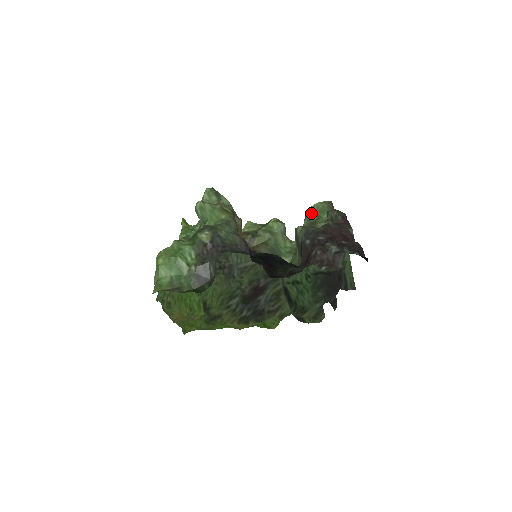
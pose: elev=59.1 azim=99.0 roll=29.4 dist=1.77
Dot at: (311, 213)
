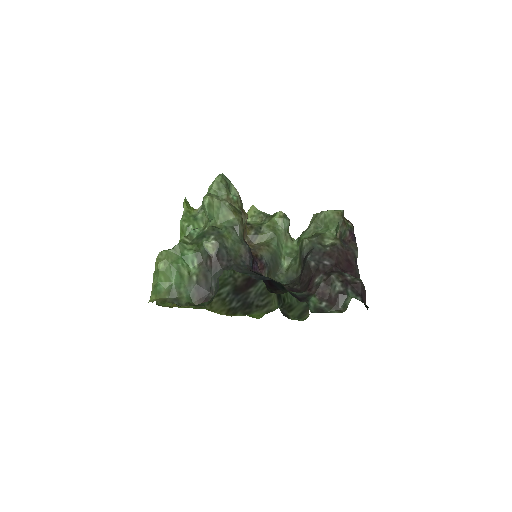
Dot at: (320, 219)
